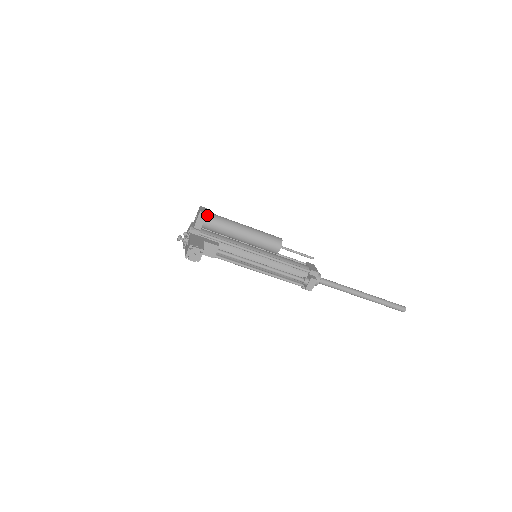
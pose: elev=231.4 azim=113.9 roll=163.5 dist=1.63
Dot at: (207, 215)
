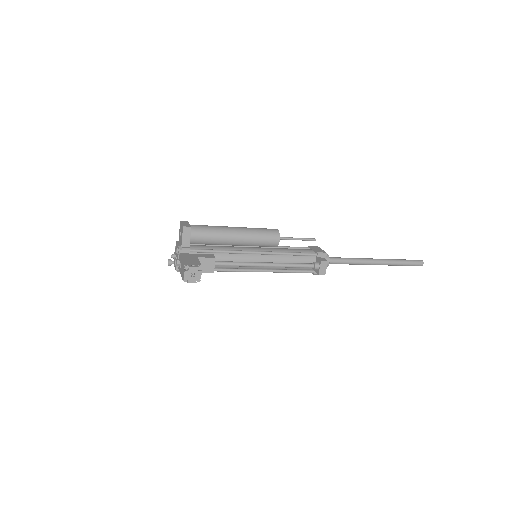
Dot at: (191, 228)
